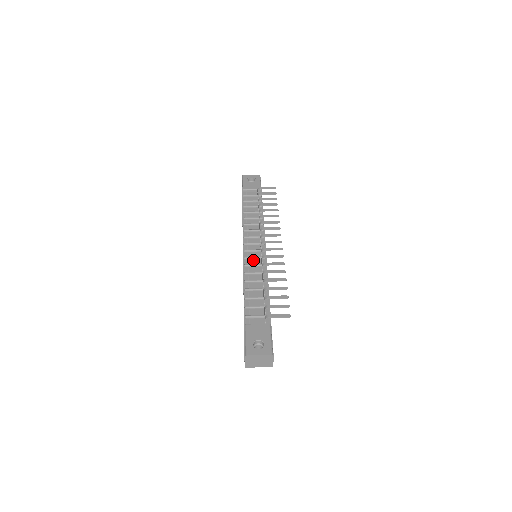
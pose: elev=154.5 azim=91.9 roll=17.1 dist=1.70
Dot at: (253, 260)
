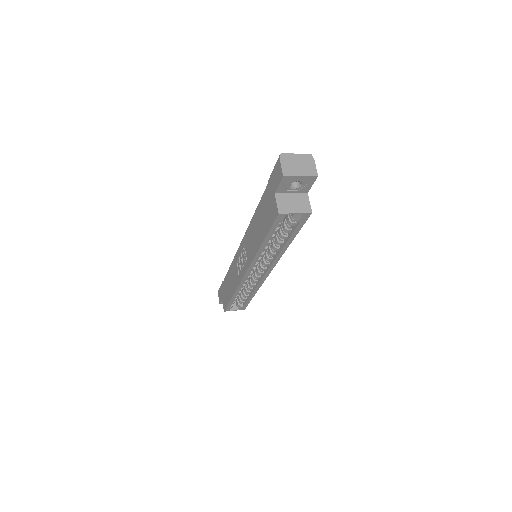
Dot at: occluded
